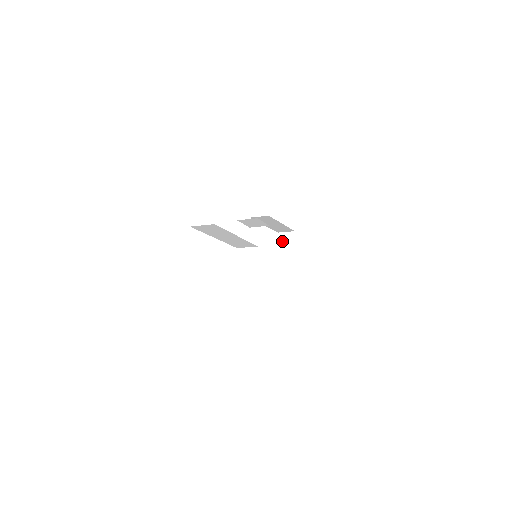
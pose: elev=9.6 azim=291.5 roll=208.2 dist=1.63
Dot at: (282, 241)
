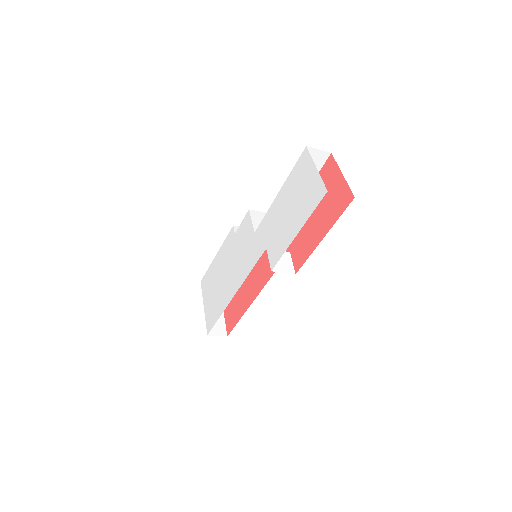
Dot at: occluded
